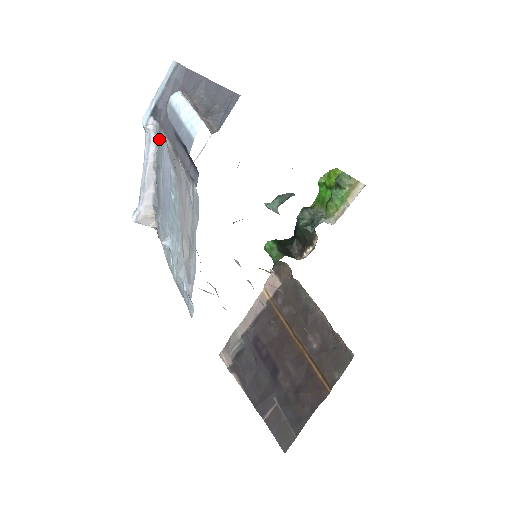
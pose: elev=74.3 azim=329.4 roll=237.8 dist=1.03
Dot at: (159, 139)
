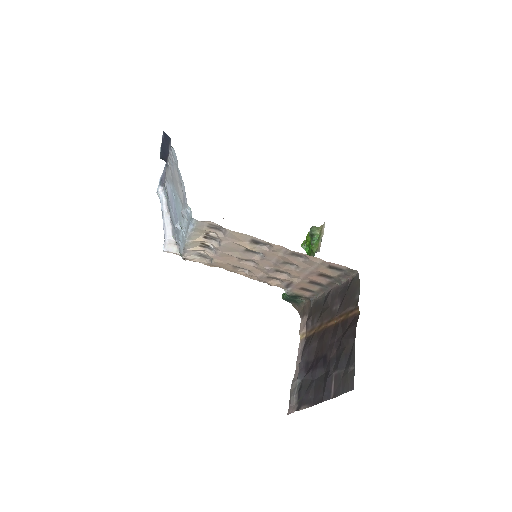
Dot at: (166, 193)
